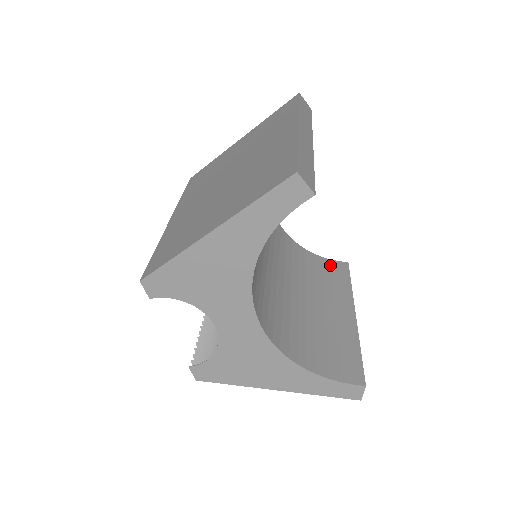
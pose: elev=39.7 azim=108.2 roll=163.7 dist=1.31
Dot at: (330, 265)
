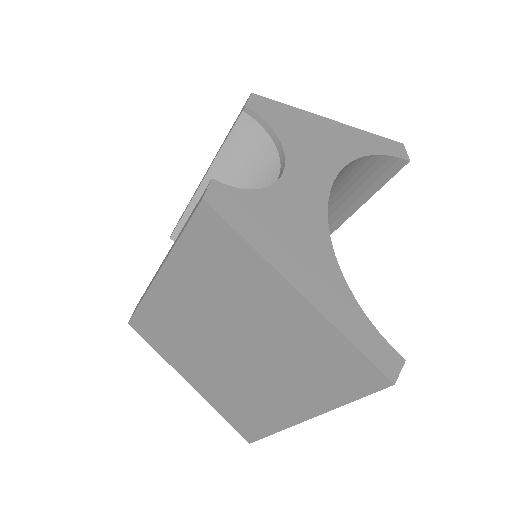
Dot at: occluded
